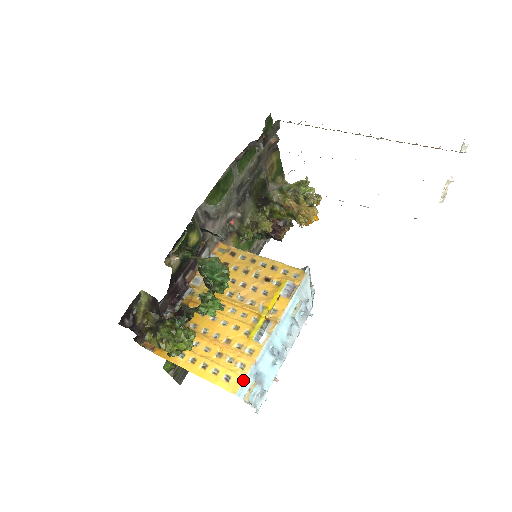
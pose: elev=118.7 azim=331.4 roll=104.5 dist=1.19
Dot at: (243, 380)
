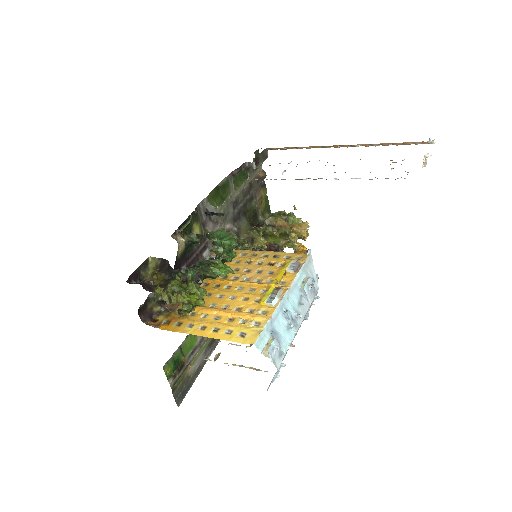
Dot at: (260, 332)
